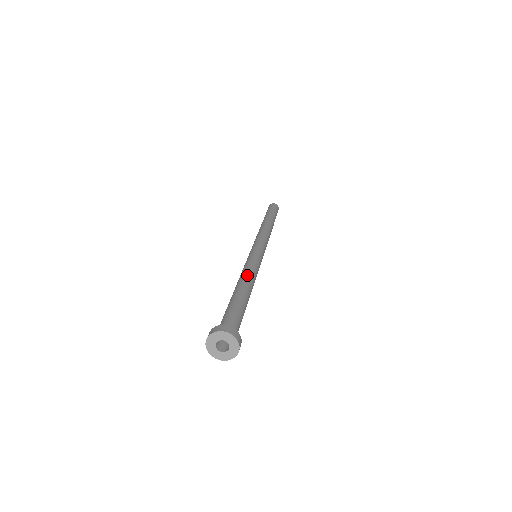
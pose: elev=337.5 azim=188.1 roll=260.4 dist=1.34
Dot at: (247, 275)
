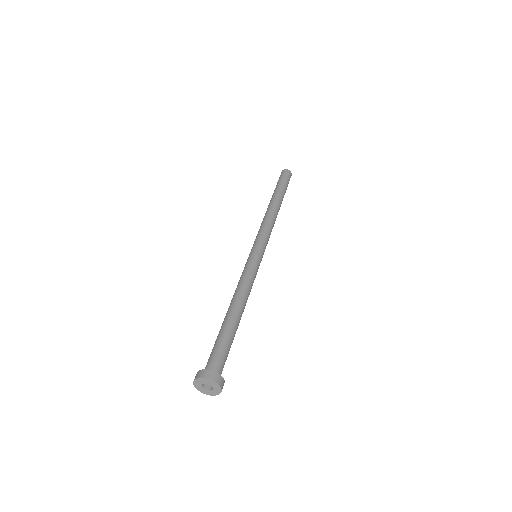
Dot at: (244, 294)
